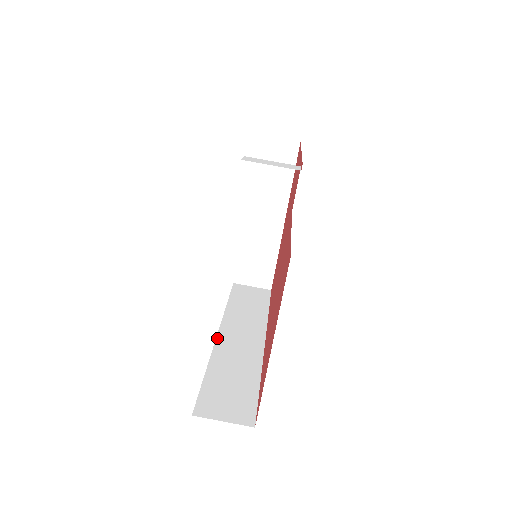
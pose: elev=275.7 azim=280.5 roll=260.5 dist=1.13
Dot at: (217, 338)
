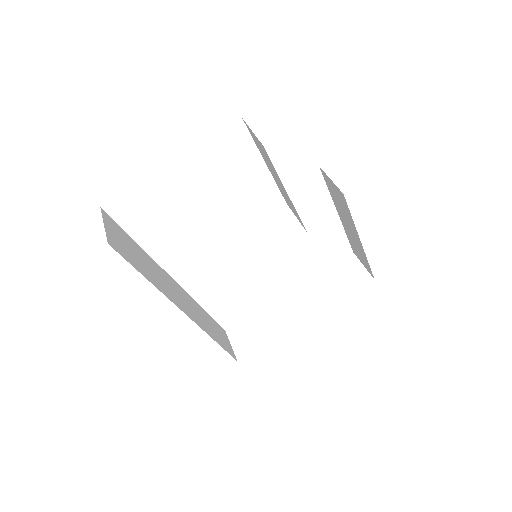
Dot at: (170, 276)
